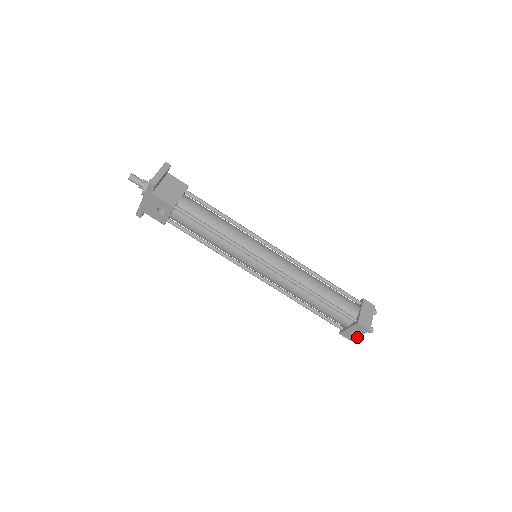
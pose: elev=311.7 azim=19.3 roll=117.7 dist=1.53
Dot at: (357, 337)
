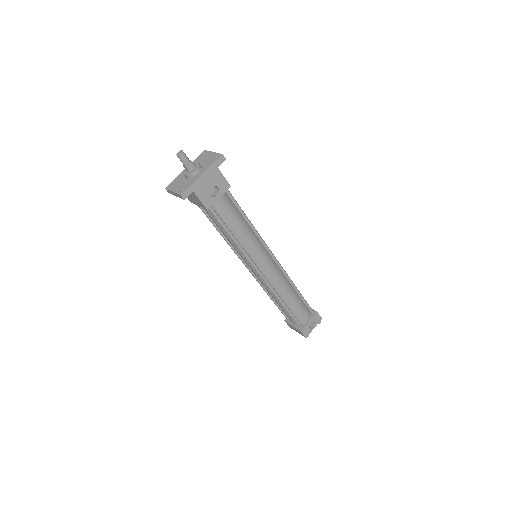
Dot at: occluded
